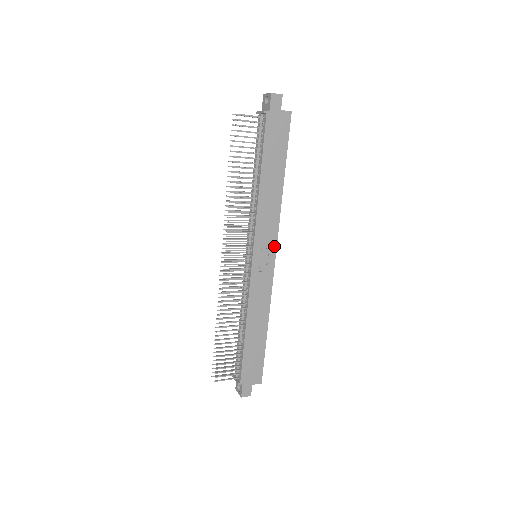
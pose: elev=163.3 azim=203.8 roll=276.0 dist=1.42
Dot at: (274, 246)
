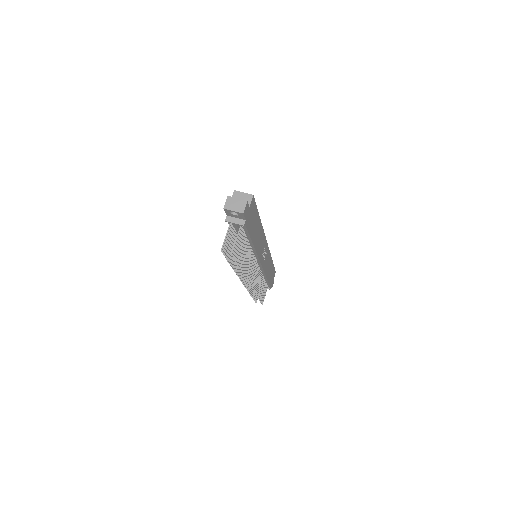
Dot at: (266, 243)
